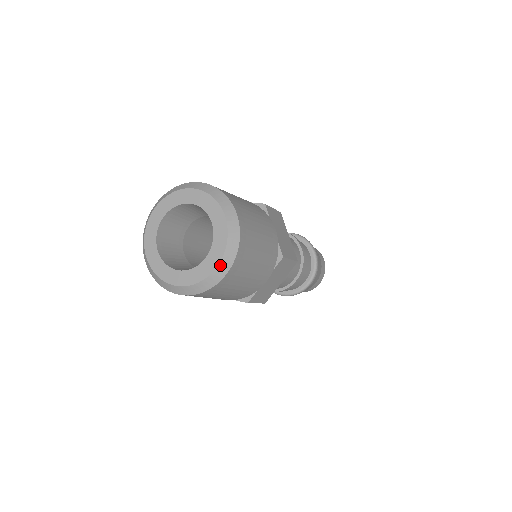
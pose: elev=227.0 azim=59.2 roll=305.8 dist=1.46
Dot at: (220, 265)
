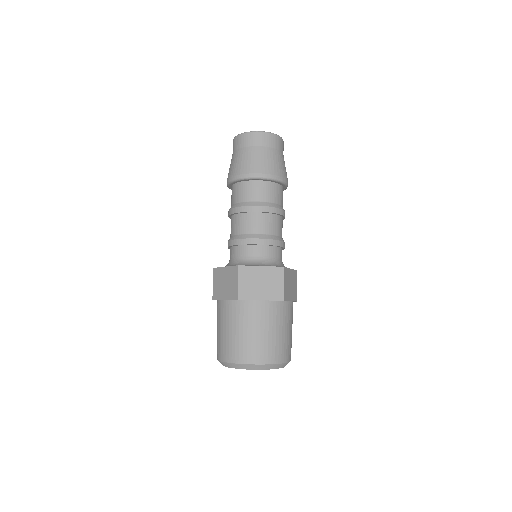
Dot at: occluded
